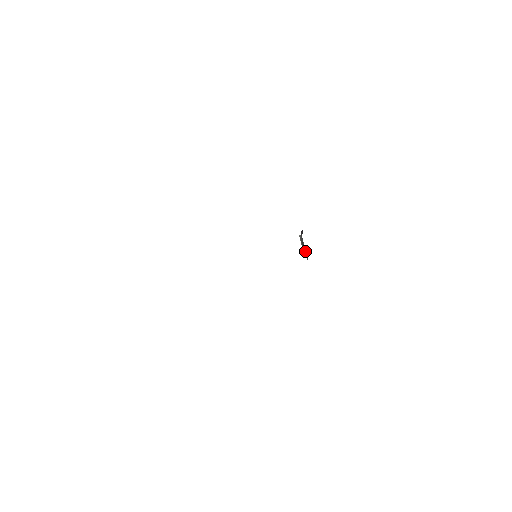
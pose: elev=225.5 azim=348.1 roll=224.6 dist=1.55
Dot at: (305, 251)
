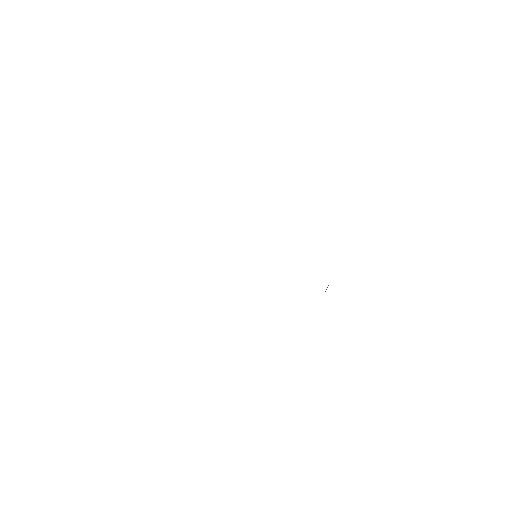
Dot at: occluded
